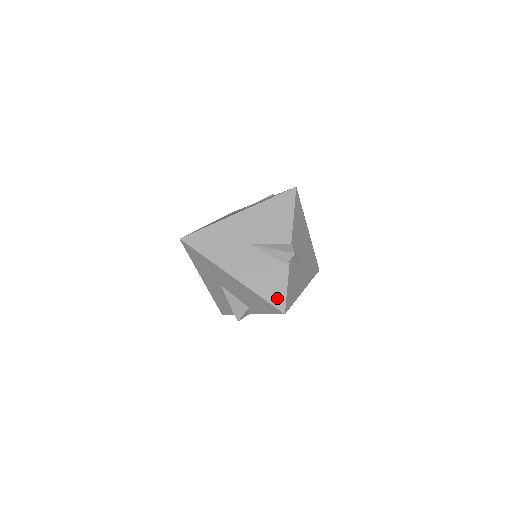
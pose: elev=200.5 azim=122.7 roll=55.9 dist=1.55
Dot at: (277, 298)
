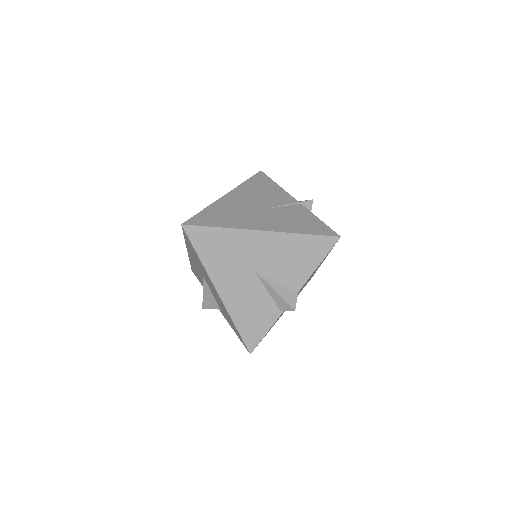
Dot at: (252, 337)
